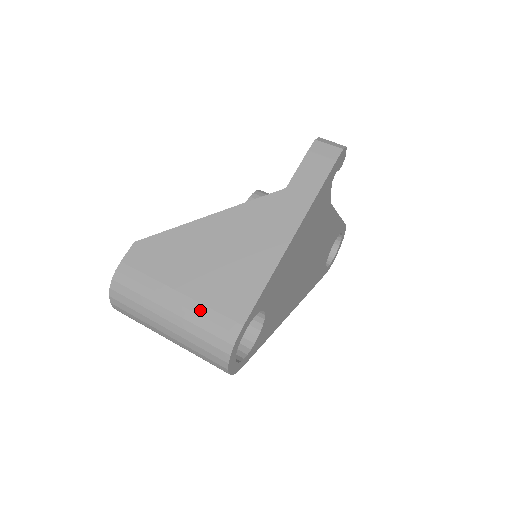
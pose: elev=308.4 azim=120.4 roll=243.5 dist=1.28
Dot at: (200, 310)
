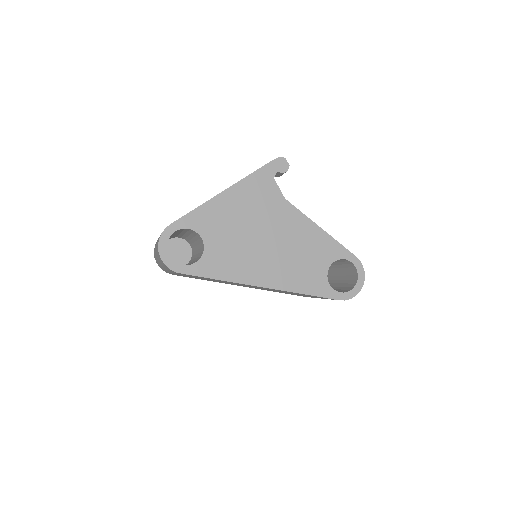
Dot at: occluded
